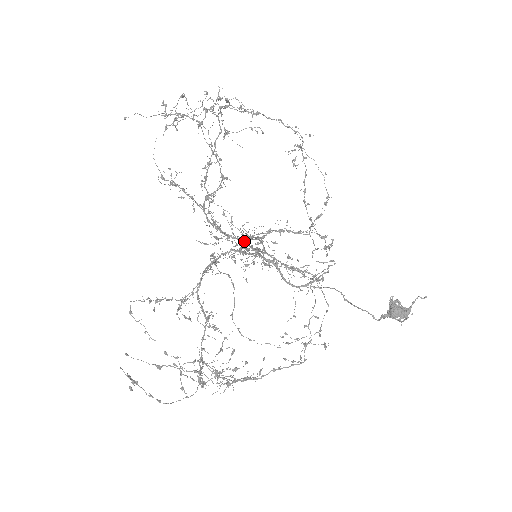
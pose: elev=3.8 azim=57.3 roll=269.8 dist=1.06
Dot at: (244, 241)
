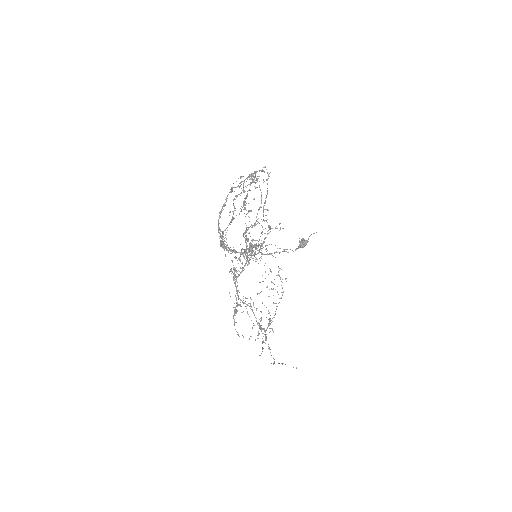
Dot at: (249, 251)
